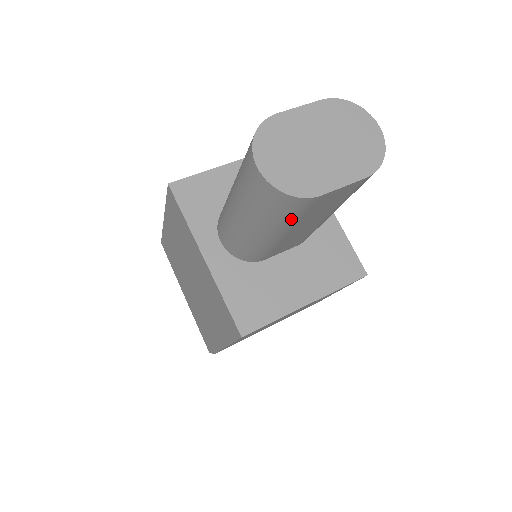
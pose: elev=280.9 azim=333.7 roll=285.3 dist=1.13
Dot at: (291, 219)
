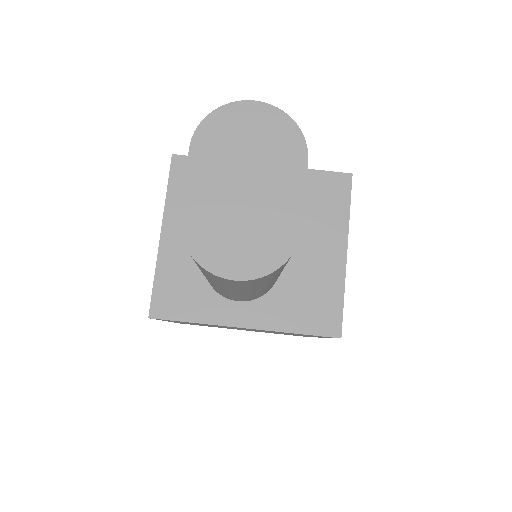
Dot at: occluded
